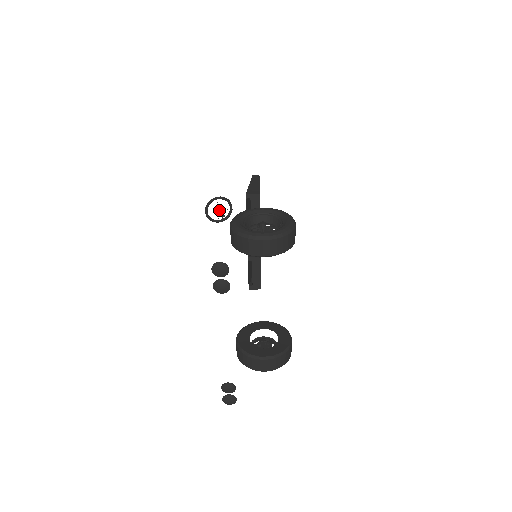
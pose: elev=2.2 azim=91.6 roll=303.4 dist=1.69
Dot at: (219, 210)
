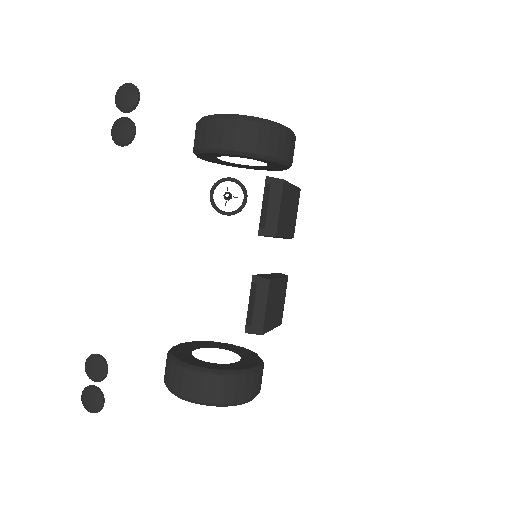
Dot at: (227, 192)
